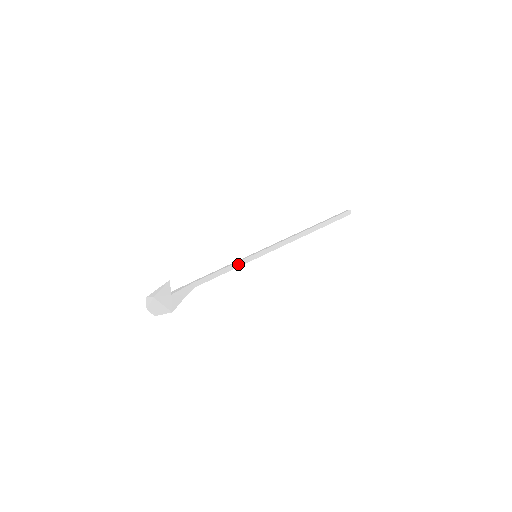
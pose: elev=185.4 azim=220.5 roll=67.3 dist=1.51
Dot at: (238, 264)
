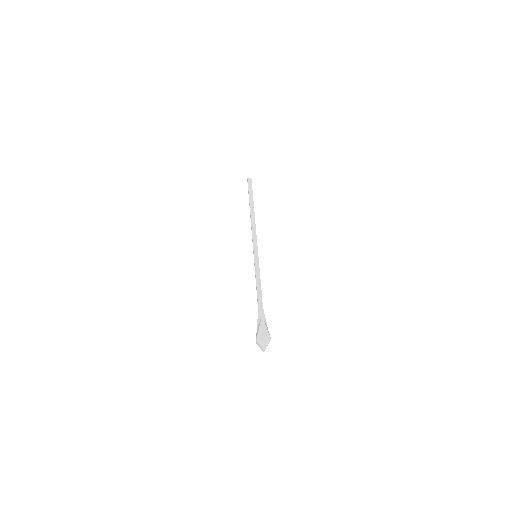
Dot at: (259, 271)
